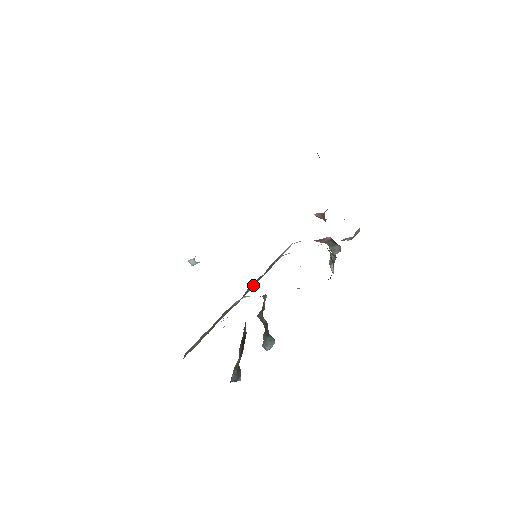
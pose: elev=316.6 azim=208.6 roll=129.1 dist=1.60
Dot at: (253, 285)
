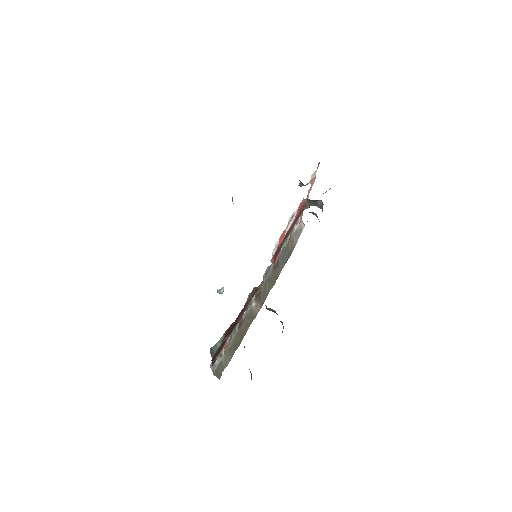
Dot at: (274, 282)
